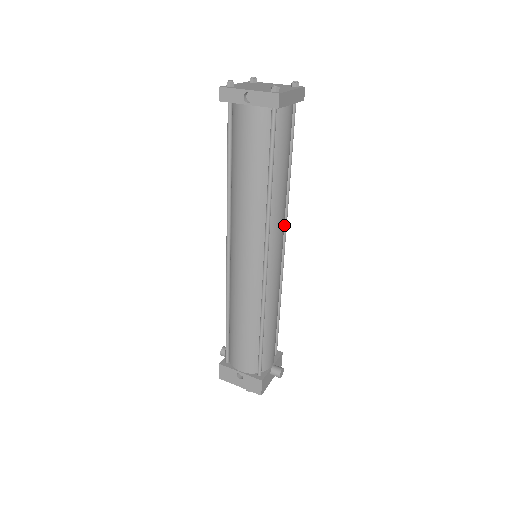
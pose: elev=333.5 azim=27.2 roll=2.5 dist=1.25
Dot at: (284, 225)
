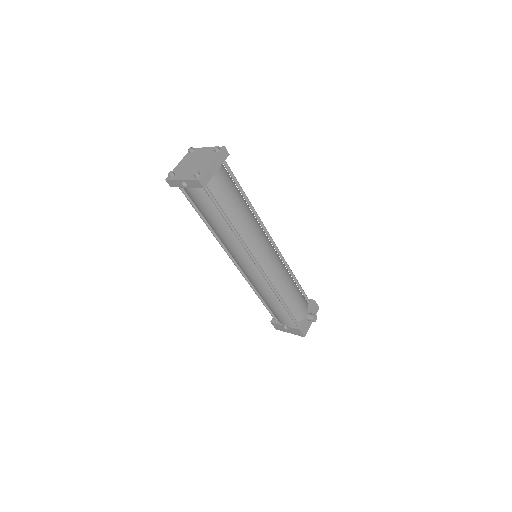
Dot at: (265, 231)
